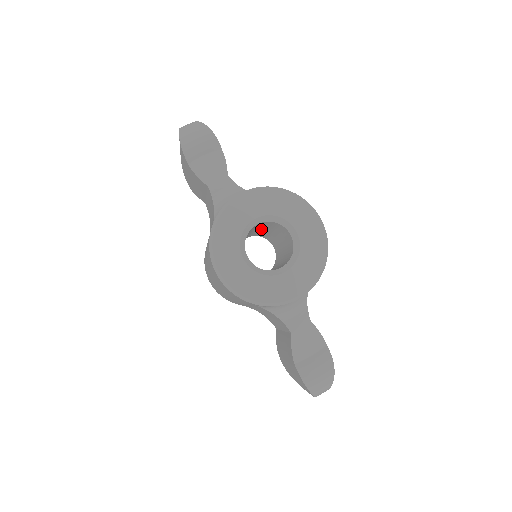
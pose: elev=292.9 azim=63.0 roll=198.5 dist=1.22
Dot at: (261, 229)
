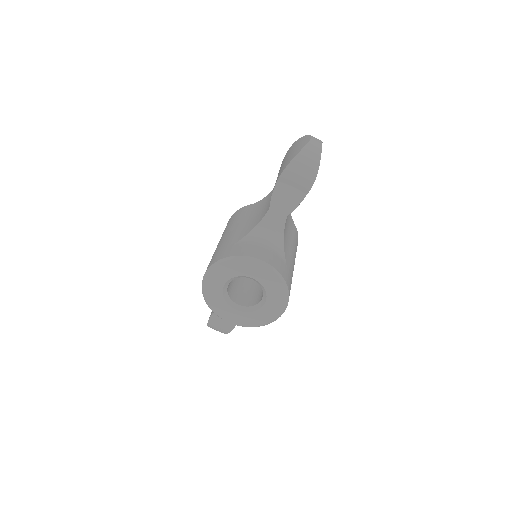
Dot at: occluded
